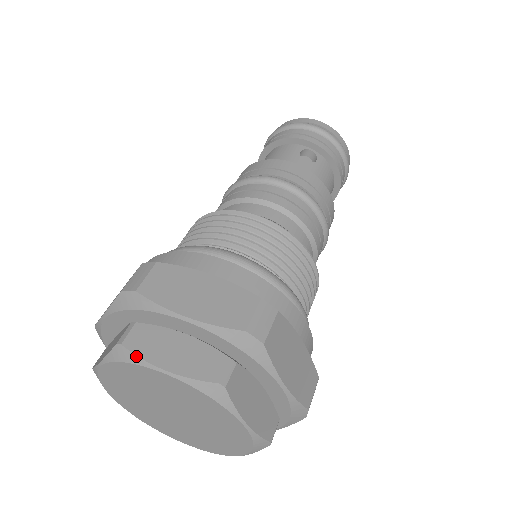
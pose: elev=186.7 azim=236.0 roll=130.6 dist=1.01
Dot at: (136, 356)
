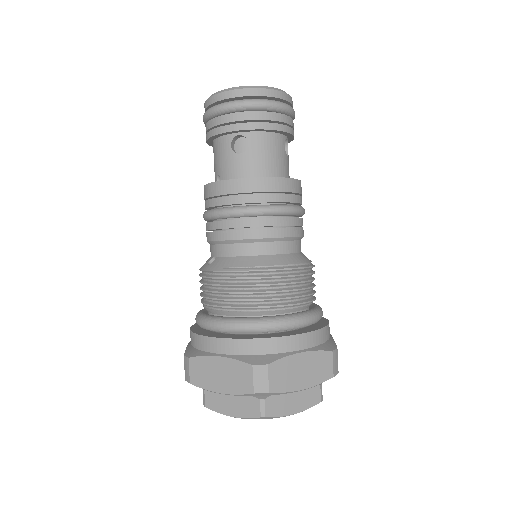
Dot at: occluded
